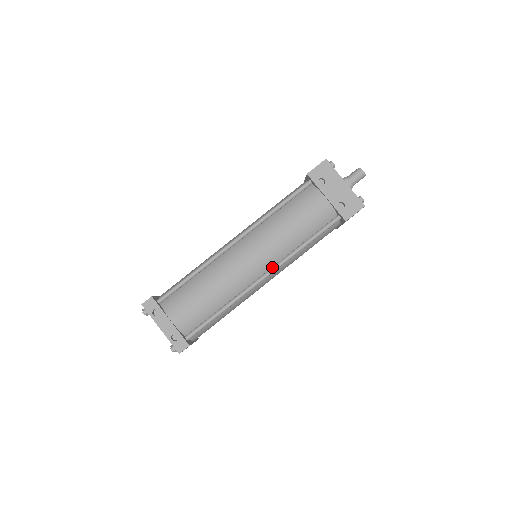
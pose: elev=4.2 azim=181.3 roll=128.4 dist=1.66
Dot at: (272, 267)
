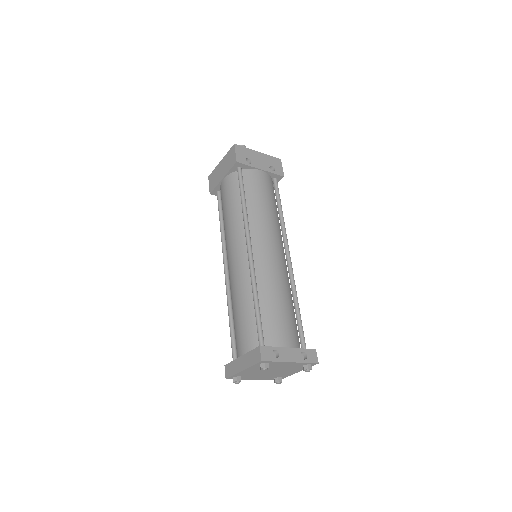
Dot at: (285, 244)
